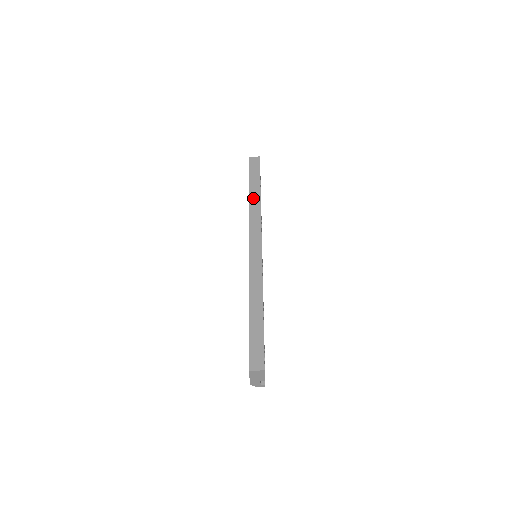
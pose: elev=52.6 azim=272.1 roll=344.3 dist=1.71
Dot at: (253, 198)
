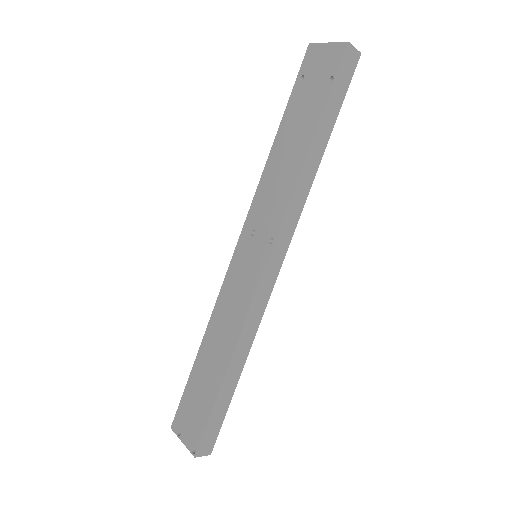
Dot at: (311, 161)
